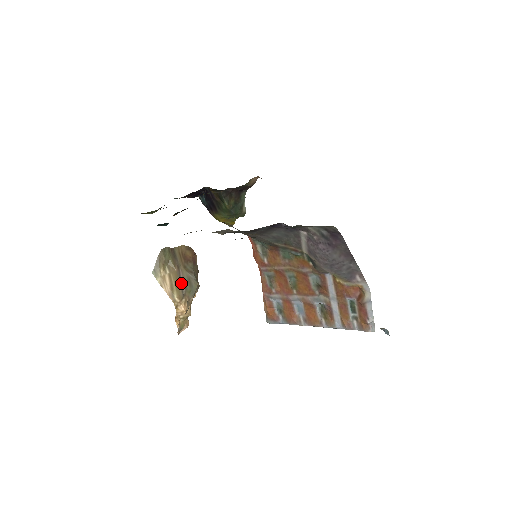
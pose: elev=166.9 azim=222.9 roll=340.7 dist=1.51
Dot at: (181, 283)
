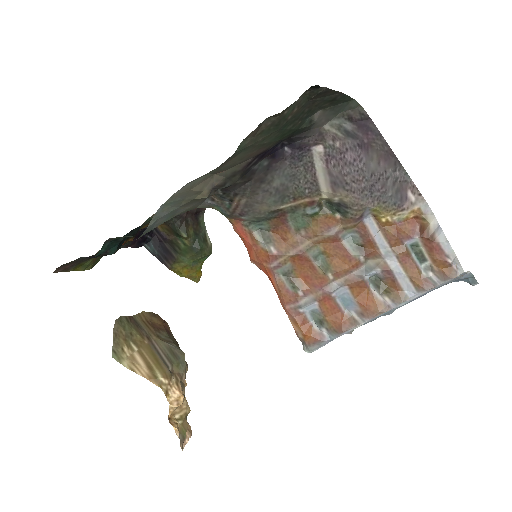
Dot at: (161, 357)
